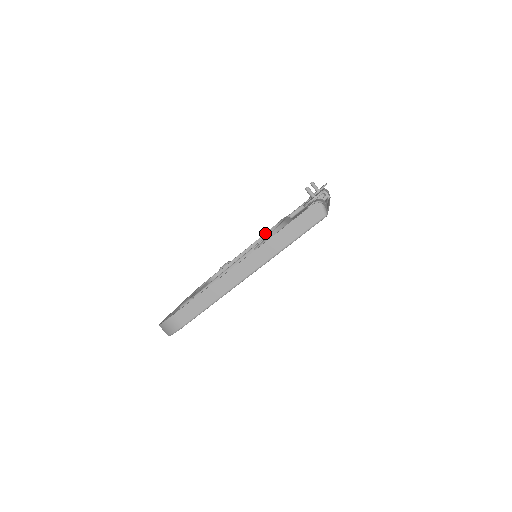
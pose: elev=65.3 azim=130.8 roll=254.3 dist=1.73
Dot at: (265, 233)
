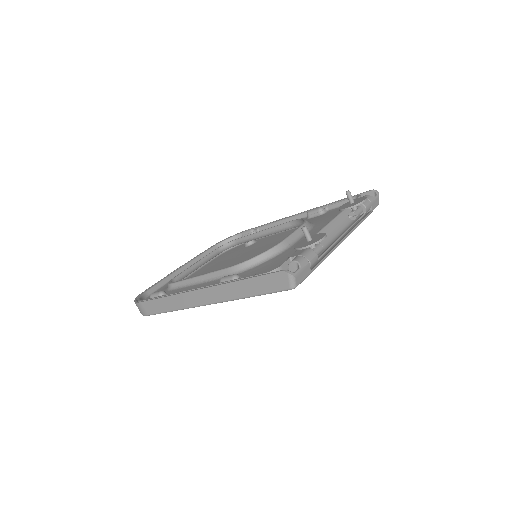
Dot at: (287, 222)
